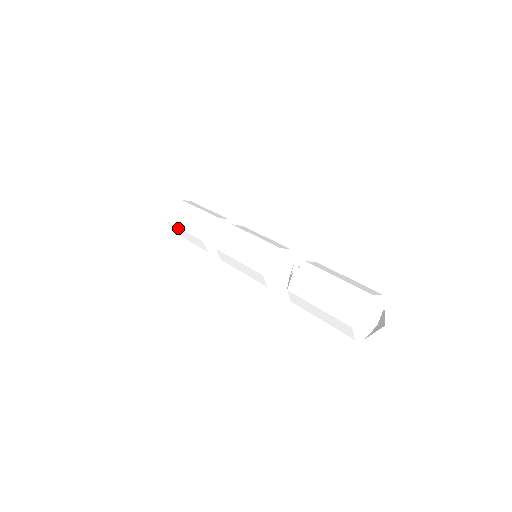
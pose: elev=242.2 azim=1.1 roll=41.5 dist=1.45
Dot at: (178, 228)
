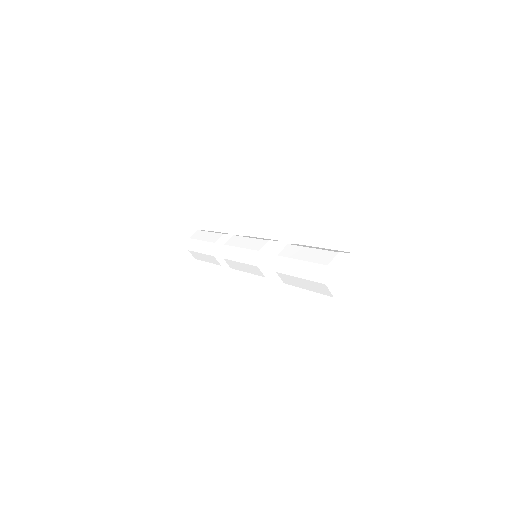
Dot at: occluded
